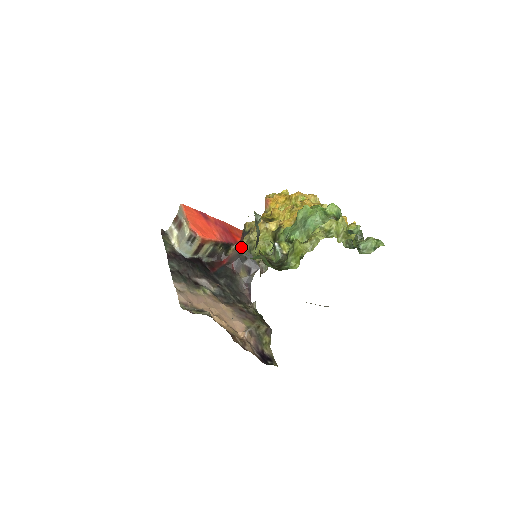
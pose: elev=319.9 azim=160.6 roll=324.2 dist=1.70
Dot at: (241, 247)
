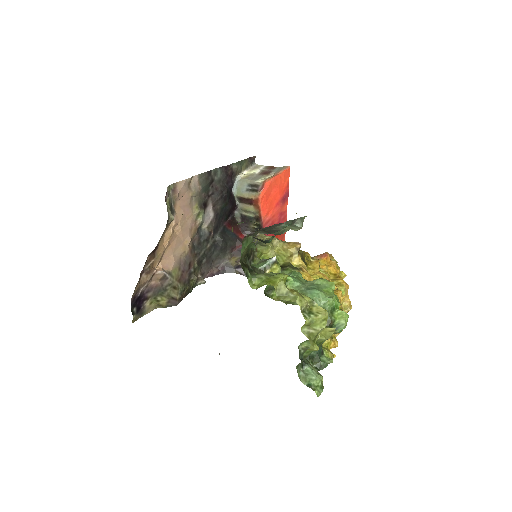
Dot at: (261, 236)
